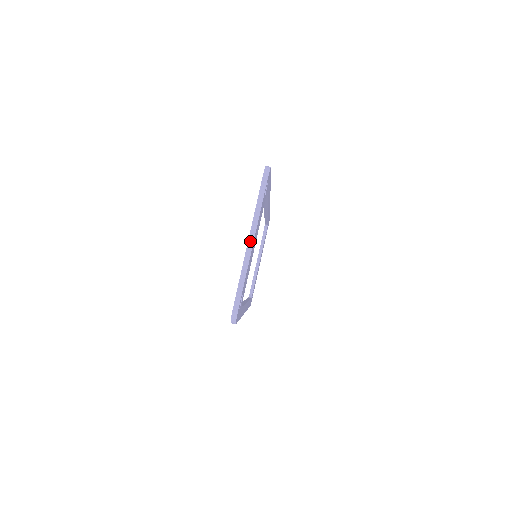
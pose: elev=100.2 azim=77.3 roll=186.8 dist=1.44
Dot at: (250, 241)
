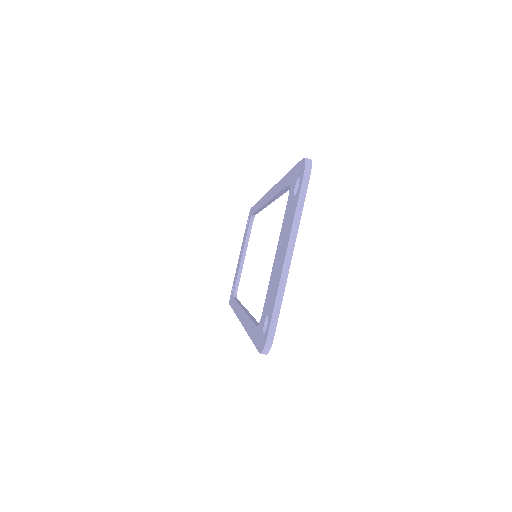
Dot at: (288, 253)
